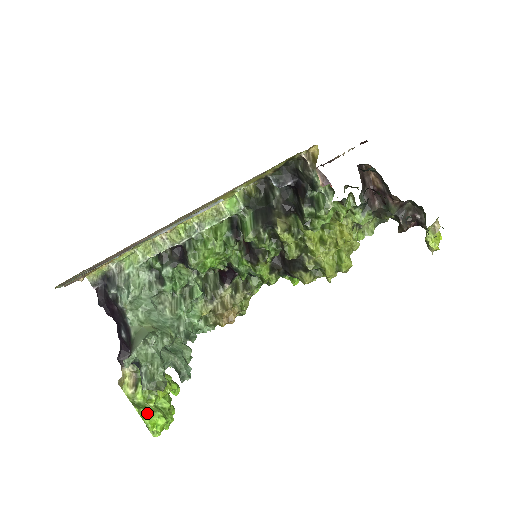
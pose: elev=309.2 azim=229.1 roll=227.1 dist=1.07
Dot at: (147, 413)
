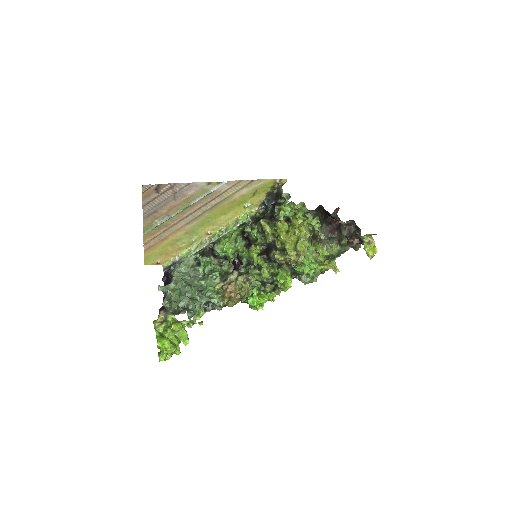
Dot at: (161, 337)
